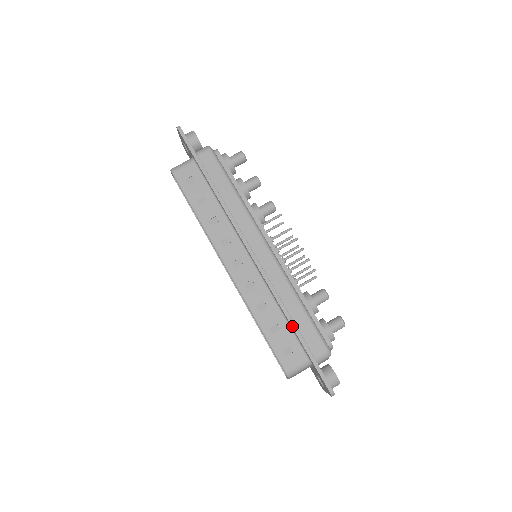
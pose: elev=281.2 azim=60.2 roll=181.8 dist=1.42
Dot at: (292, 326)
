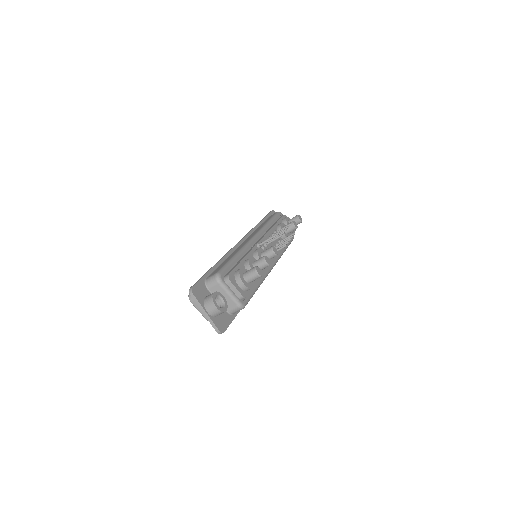
Dot at: occluded
